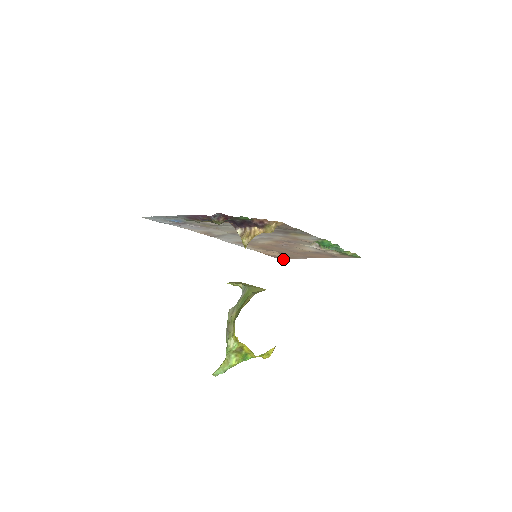
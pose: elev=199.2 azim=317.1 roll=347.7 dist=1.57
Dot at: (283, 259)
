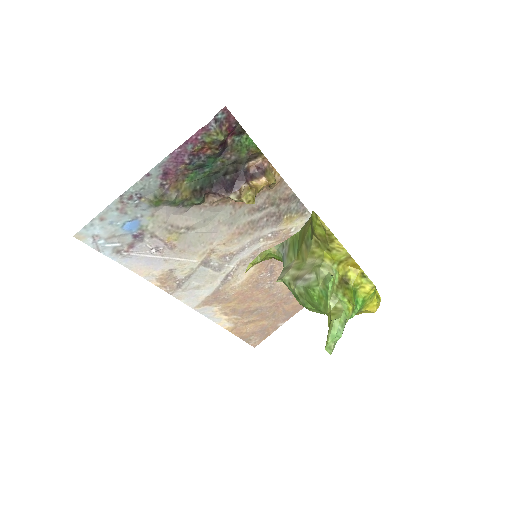
Dot at: (257, 344)
